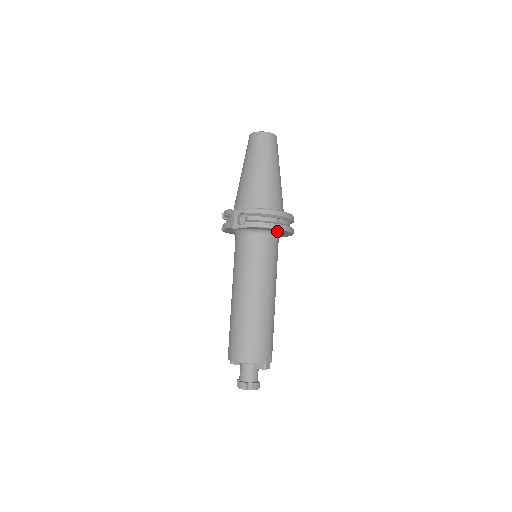
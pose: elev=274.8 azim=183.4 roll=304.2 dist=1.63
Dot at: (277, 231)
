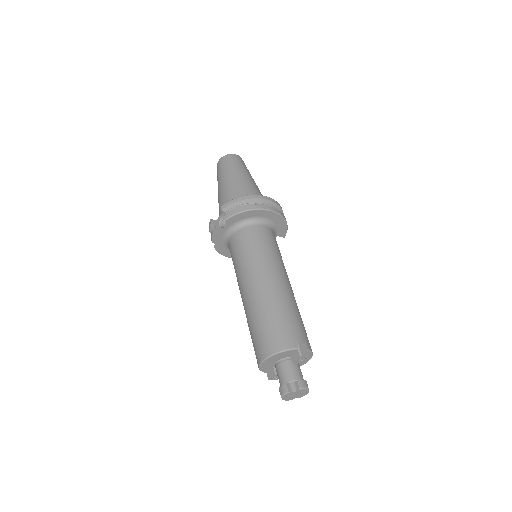
Dot at: (263, 217)
